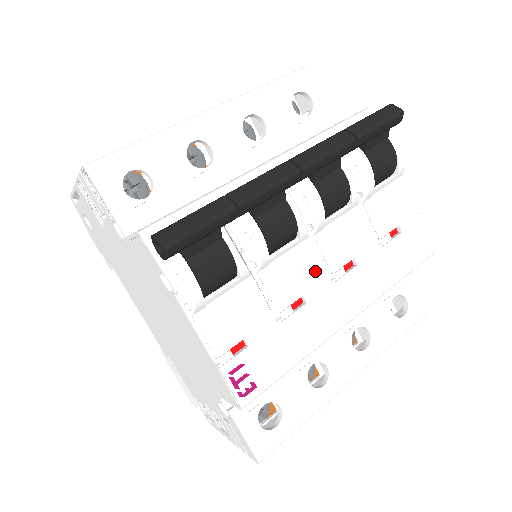
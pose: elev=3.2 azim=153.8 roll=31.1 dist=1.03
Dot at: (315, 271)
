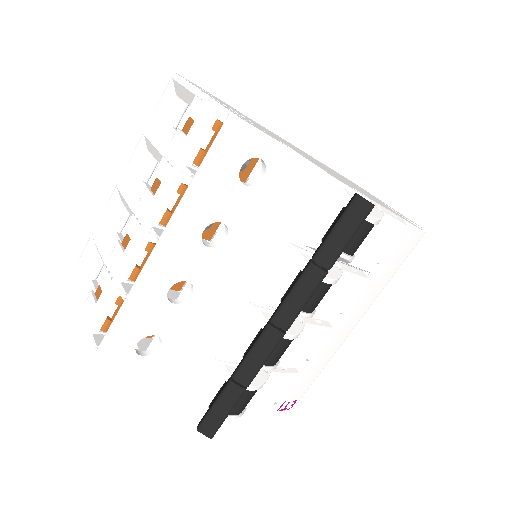
Dot at: (317, 334)
